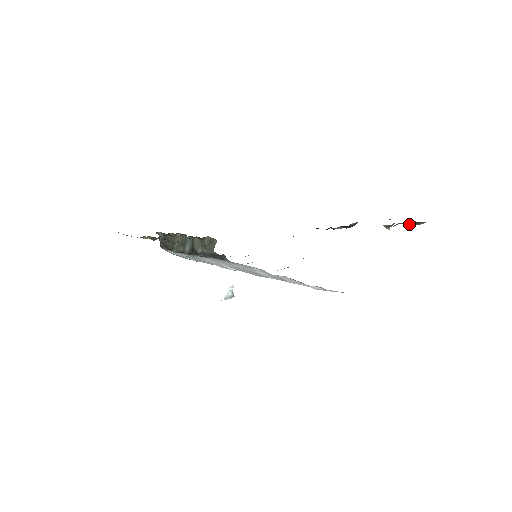
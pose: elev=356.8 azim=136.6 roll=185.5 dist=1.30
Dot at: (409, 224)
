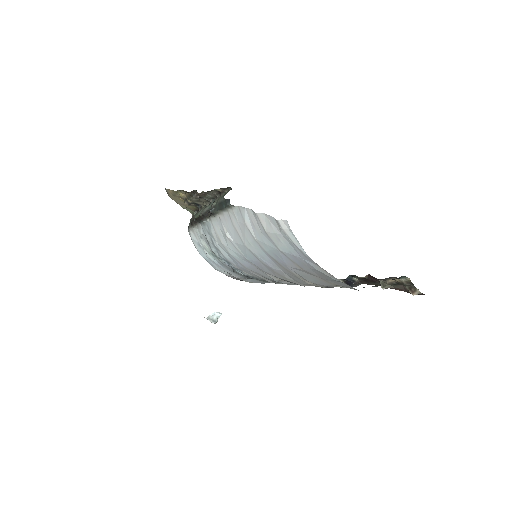
Dot at: (403, 282)
